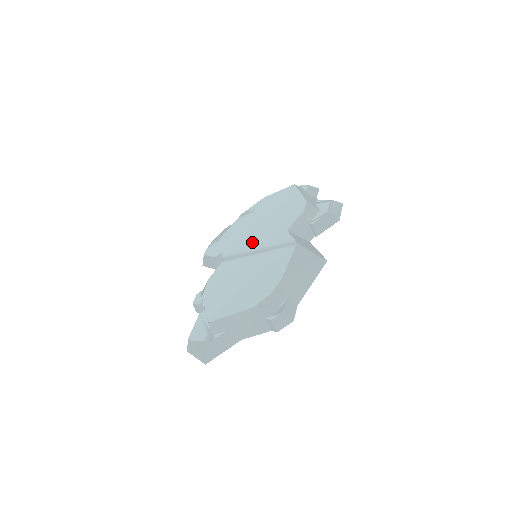
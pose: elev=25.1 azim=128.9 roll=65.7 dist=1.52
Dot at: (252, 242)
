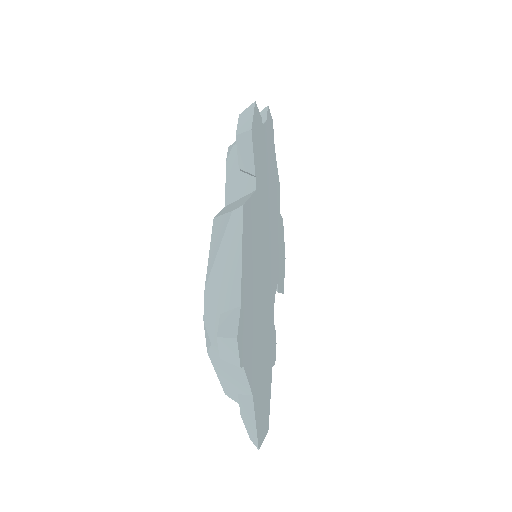
Dot at: occluded
